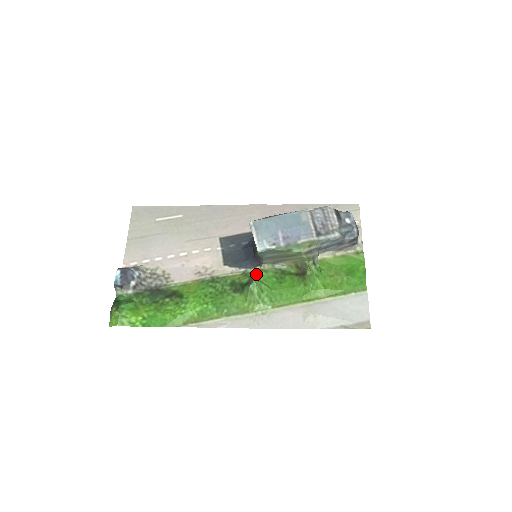
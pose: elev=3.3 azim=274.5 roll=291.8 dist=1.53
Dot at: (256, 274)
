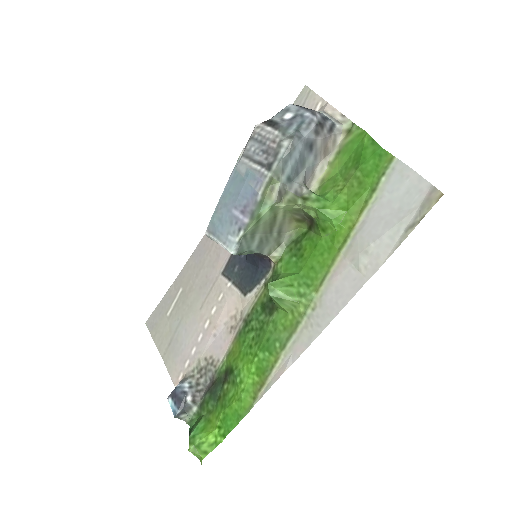
Dot at: (275, 273)
